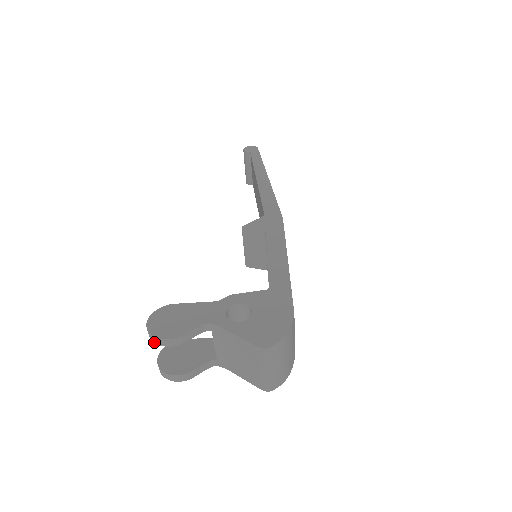
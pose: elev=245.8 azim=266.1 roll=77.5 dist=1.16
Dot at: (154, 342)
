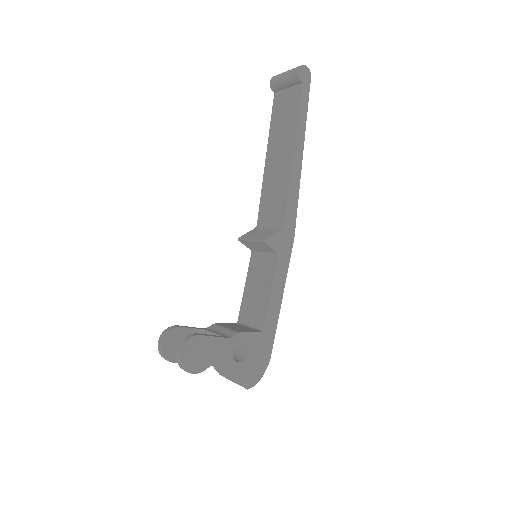
Dot at: (180, 367)
